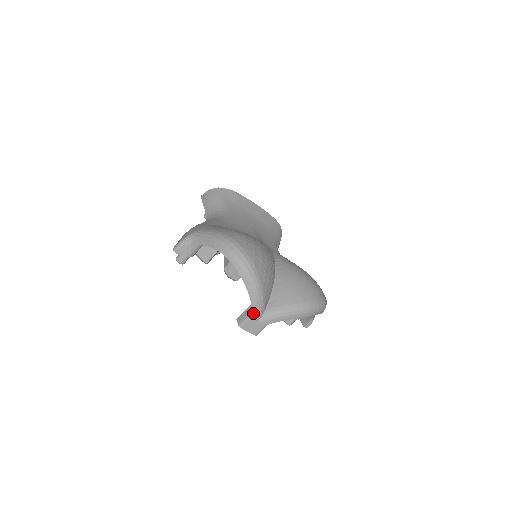
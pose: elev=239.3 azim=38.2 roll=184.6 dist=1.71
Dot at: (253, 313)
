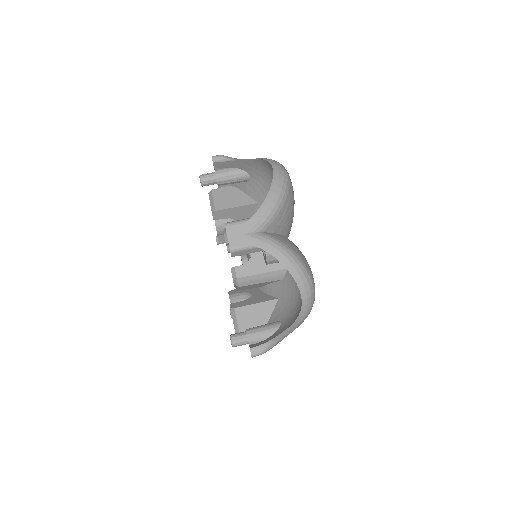
Dot at: (253, 218)
